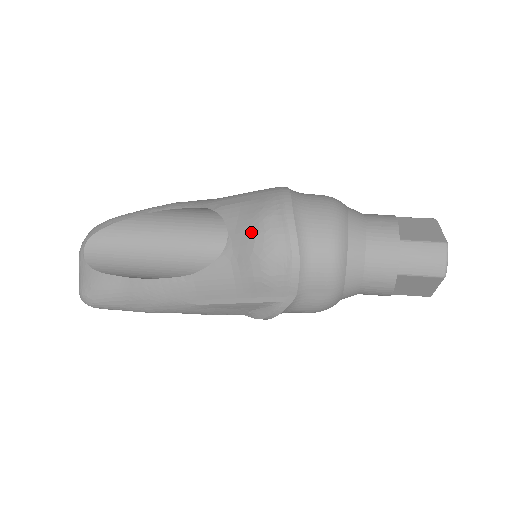
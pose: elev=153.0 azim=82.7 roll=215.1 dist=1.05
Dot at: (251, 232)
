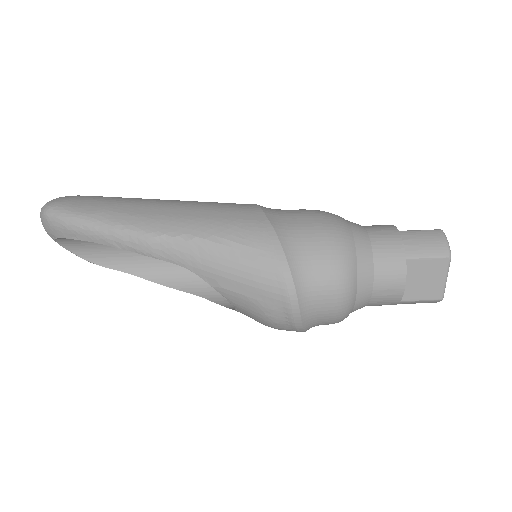
Dot at: (261, 322)
